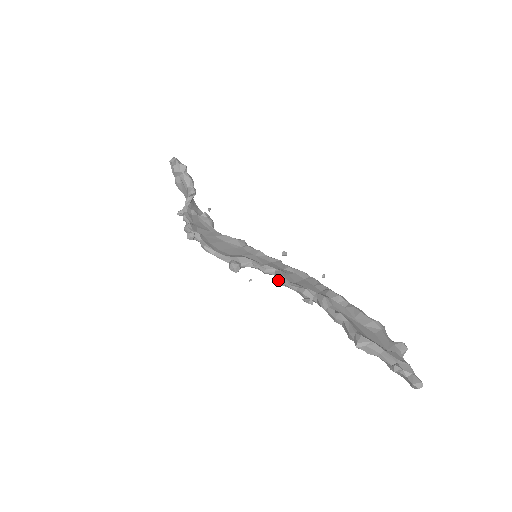
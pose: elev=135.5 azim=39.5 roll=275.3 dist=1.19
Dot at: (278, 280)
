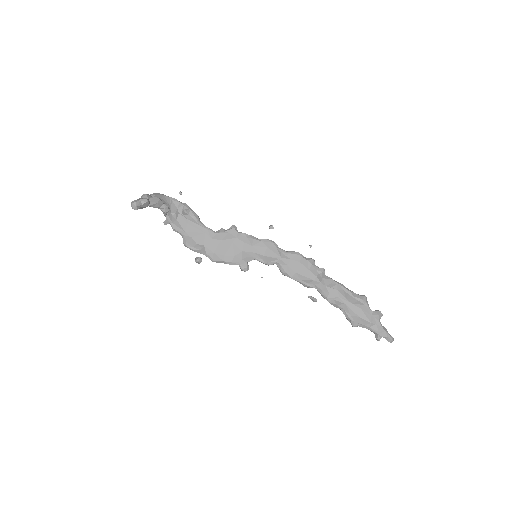
Dot at: occluded
